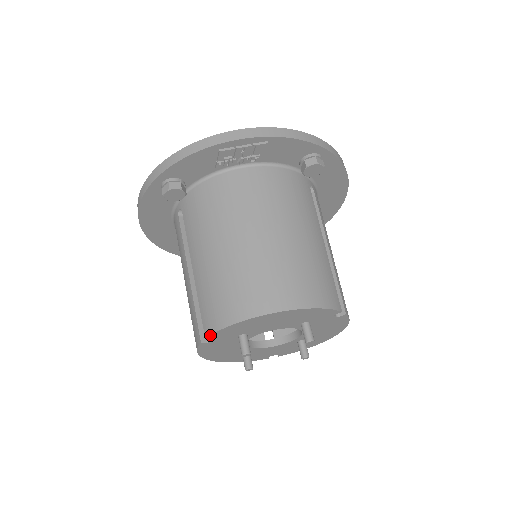
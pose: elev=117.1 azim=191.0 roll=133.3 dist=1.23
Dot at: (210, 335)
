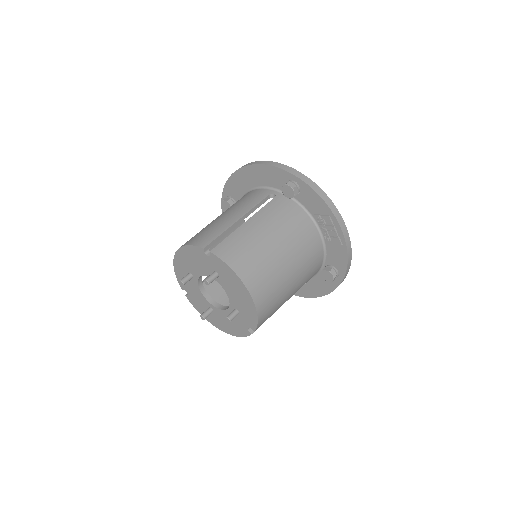
Dot at: (215, 255)
